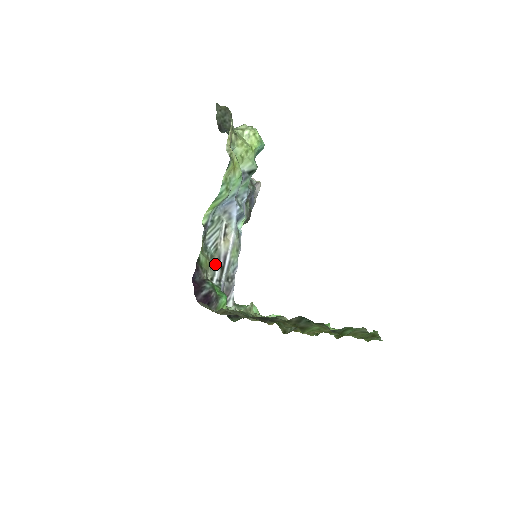
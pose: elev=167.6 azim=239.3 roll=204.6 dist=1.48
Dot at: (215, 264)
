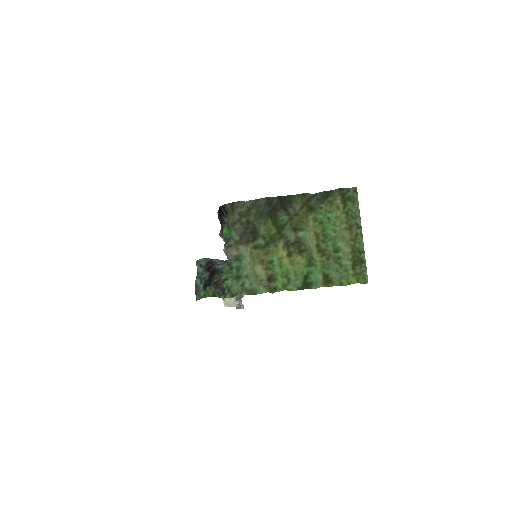
Dot at: occluded
